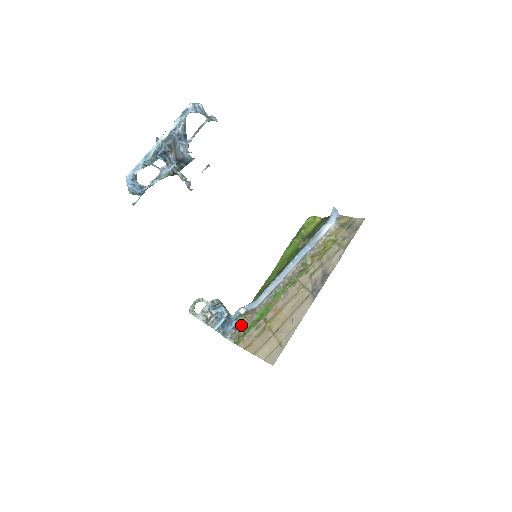
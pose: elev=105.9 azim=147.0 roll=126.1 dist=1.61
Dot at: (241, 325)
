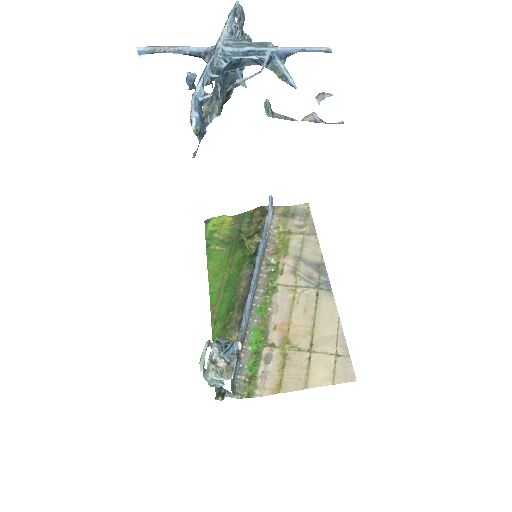
Dot at: occluded
